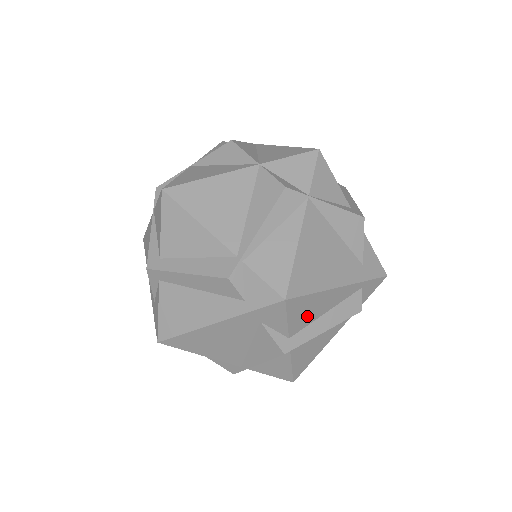
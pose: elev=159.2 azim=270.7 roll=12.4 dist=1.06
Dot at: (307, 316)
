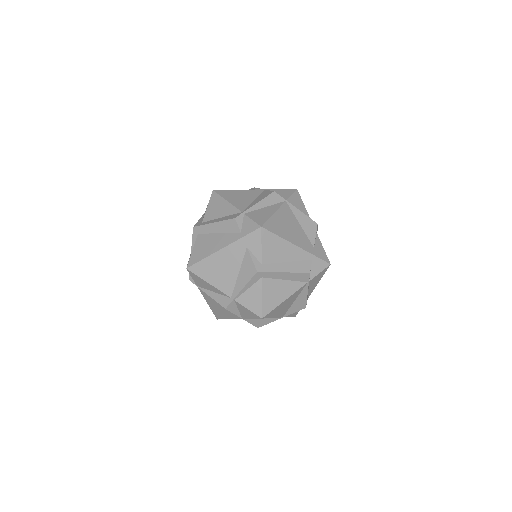
Dot at: (274, 254)
